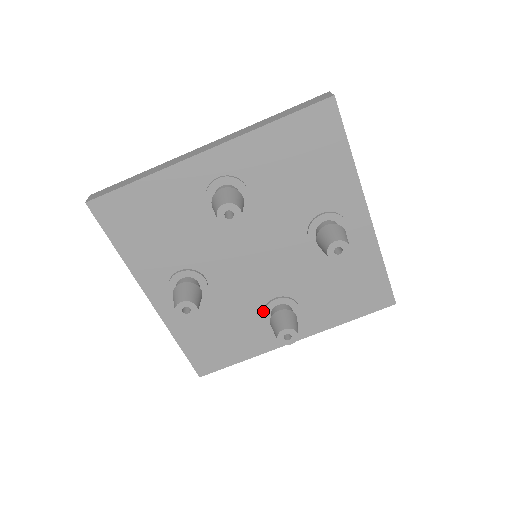
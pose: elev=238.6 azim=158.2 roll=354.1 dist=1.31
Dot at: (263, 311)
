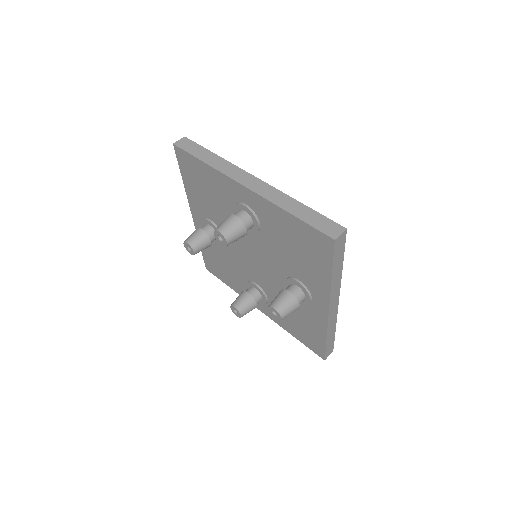
Dot at: (247, 281)
